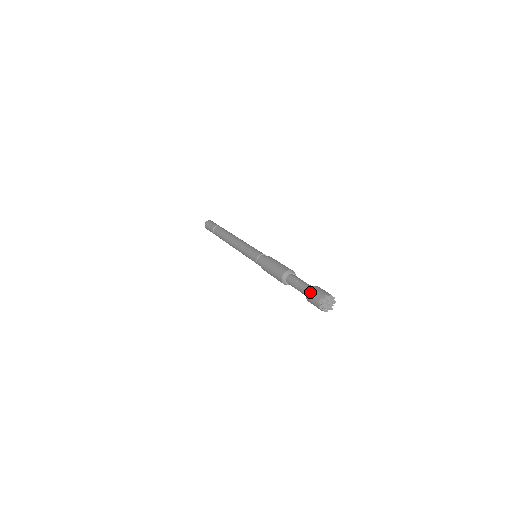
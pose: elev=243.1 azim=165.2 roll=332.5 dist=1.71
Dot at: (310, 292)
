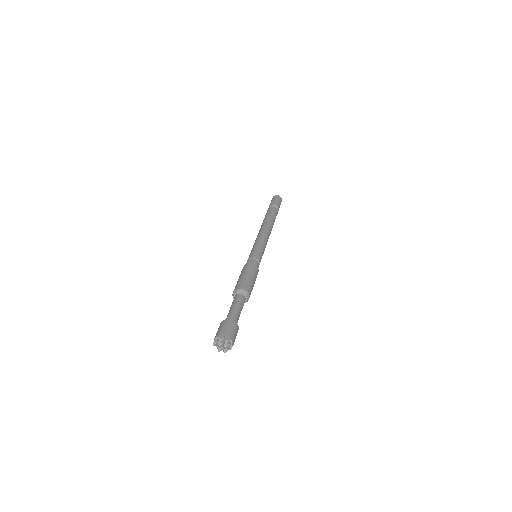
Dot at: (223, 322)
